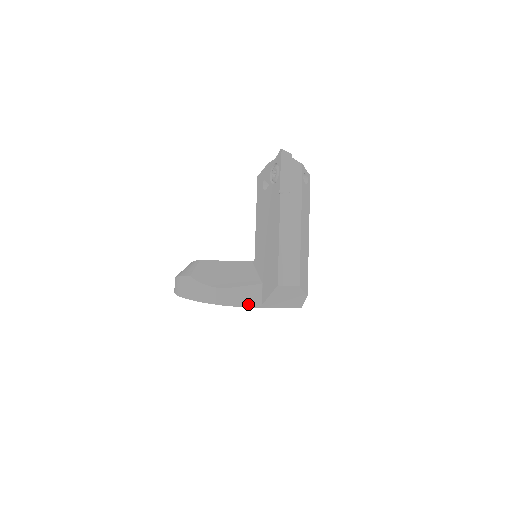
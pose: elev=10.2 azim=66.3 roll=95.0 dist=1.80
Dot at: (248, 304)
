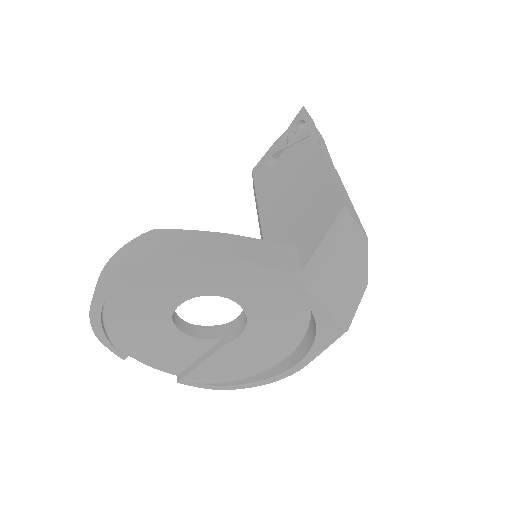
Dot at: (277, 264)
